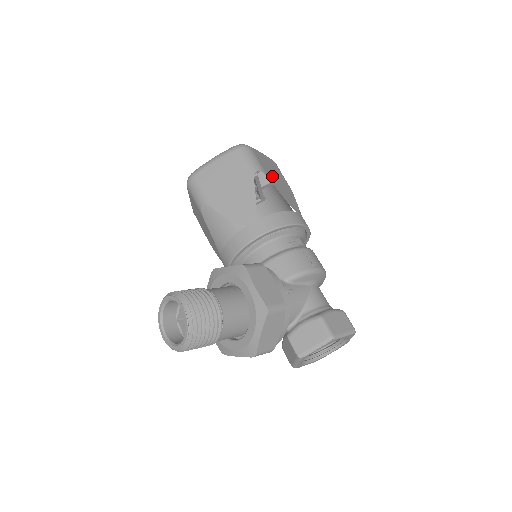
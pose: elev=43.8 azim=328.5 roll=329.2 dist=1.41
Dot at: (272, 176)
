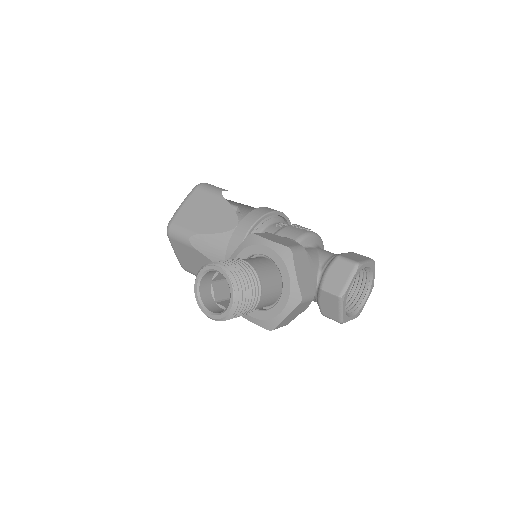
Dot at: occluded
